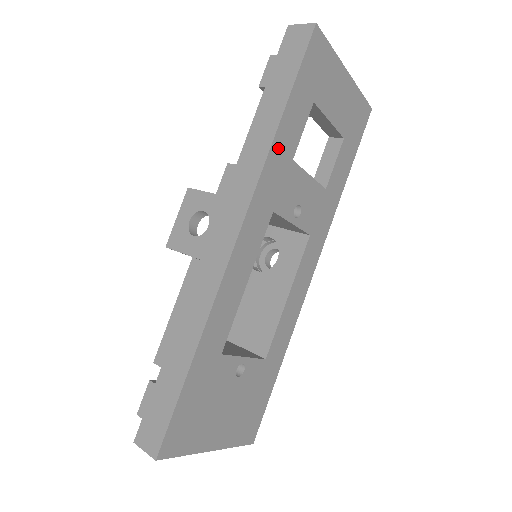
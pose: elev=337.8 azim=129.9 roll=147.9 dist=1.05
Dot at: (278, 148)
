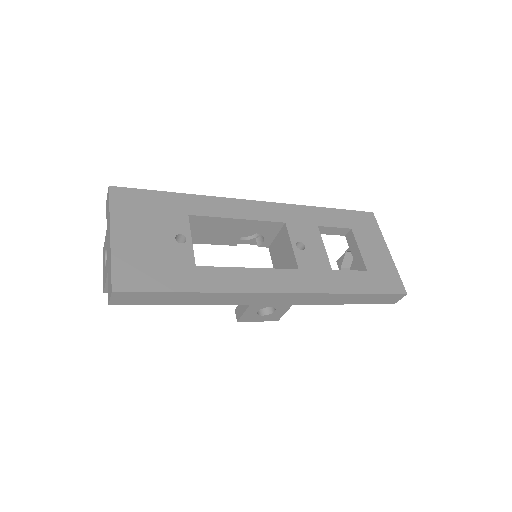
Dot at: (312, 212)
